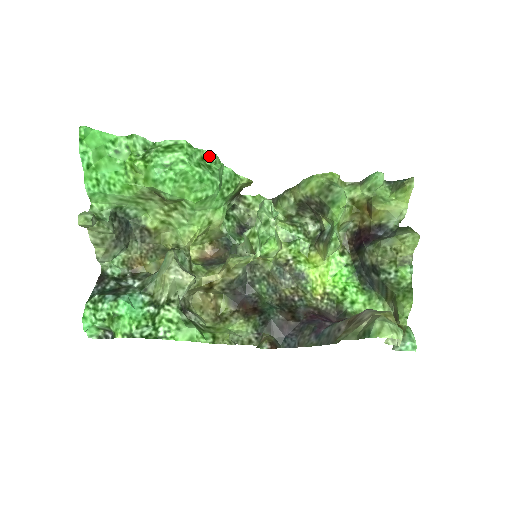
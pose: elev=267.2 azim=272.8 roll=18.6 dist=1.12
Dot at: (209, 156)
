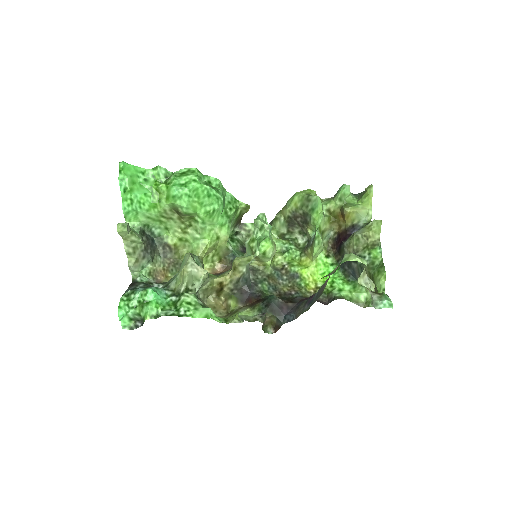
Dot at: (214, 181)
